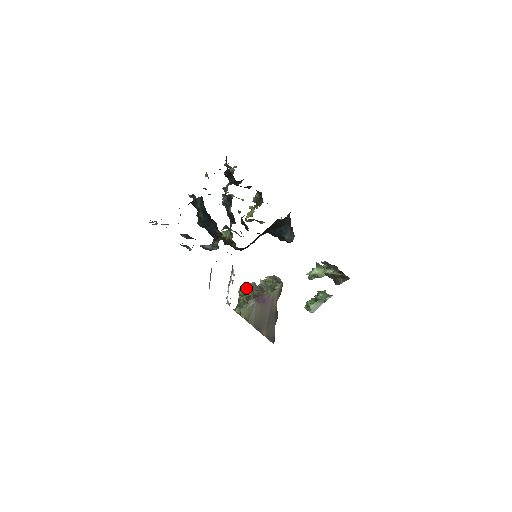
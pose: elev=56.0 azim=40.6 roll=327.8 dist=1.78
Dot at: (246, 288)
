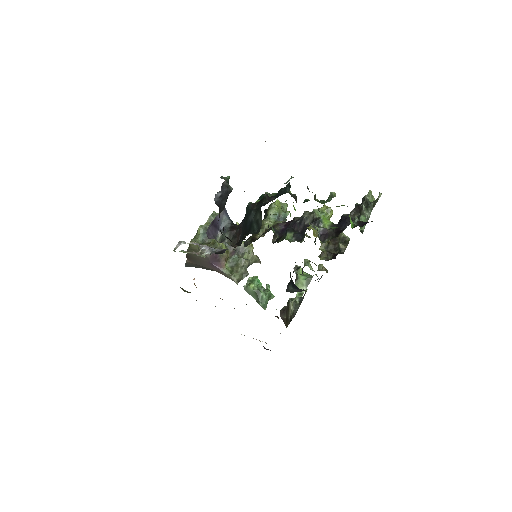
Dot at: occluded
